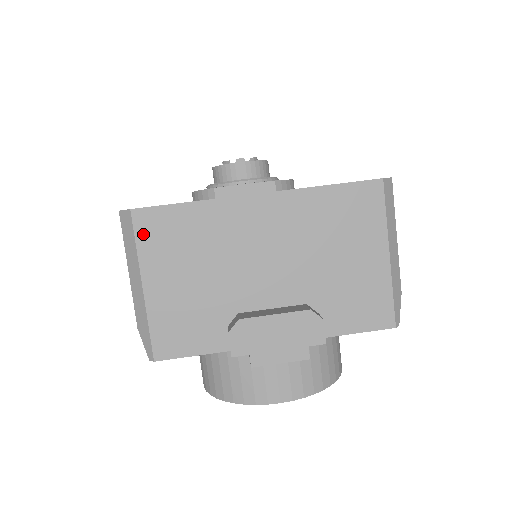
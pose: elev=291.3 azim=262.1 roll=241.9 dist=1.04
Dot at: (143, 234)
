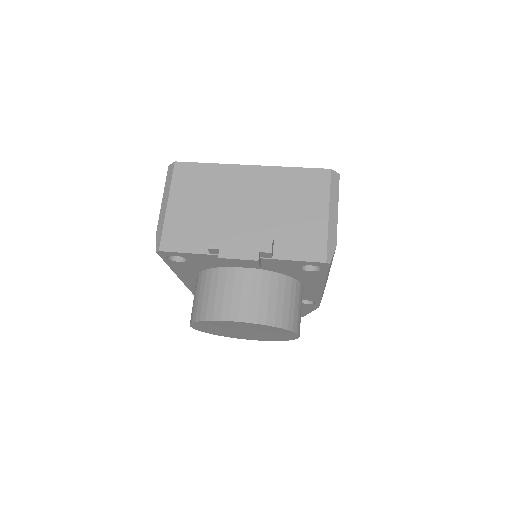
Dot at: (177, 176)
